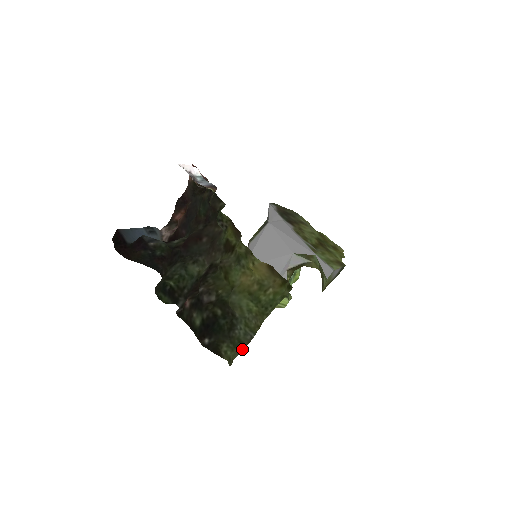
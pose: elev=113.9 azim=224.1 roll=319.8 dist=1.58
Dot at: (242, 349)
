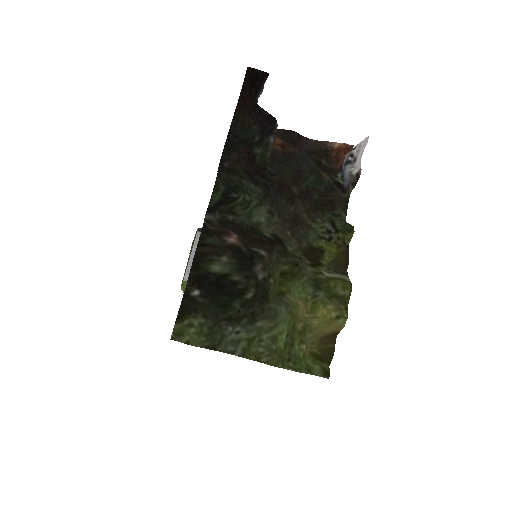
Dot at: (211, 348)
